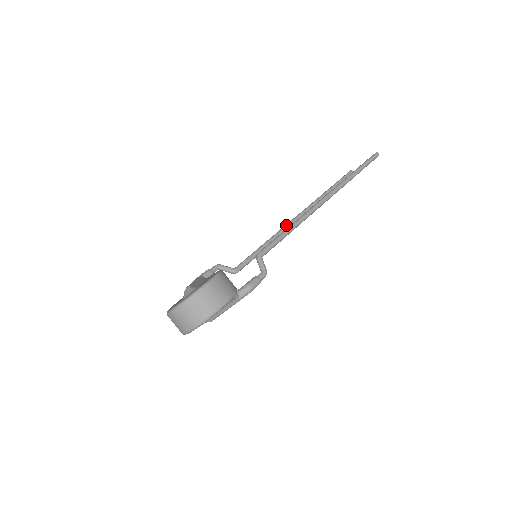
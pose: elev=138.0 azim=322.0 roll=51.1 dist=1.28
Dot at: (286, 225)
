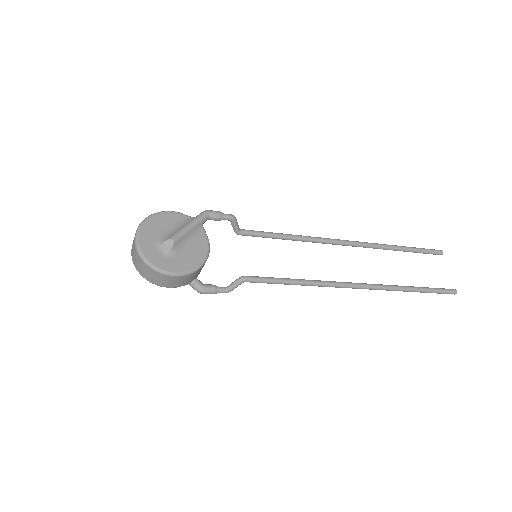
Dot at: occluded
